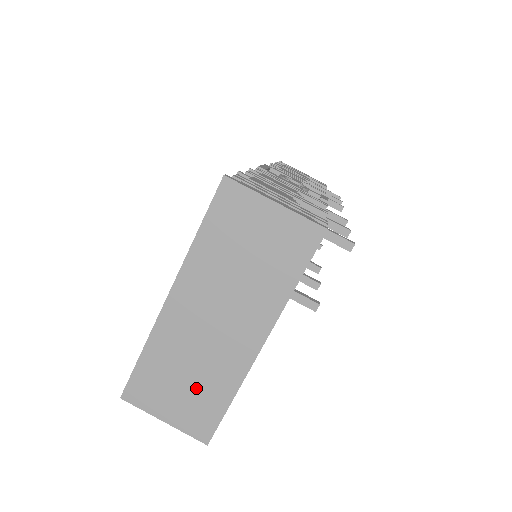
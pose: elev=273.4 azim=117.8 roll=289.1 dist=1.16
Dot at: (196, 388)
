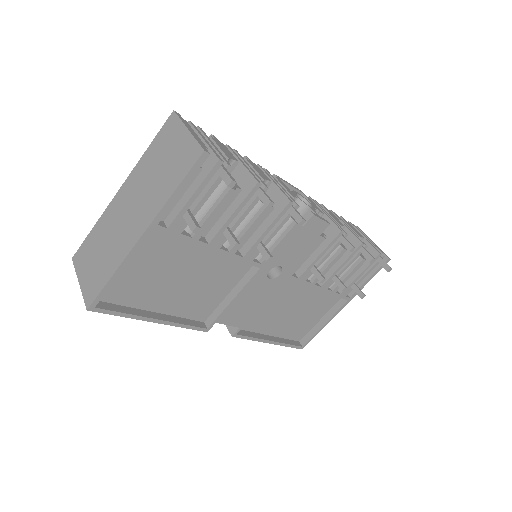
Dot at: (102, 261)
